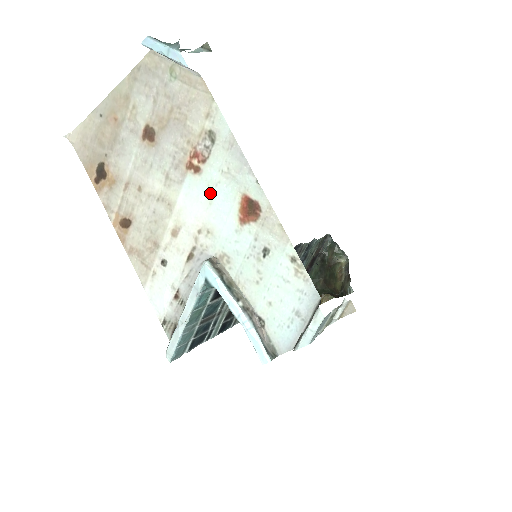
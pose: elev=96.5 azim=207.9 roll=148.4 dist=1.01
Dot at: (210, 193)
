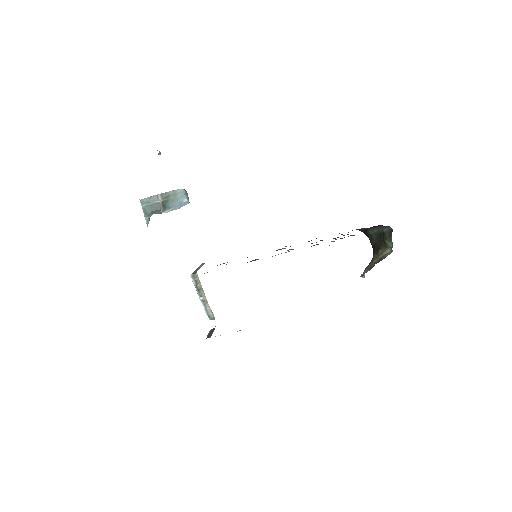
Dot at: occluded
